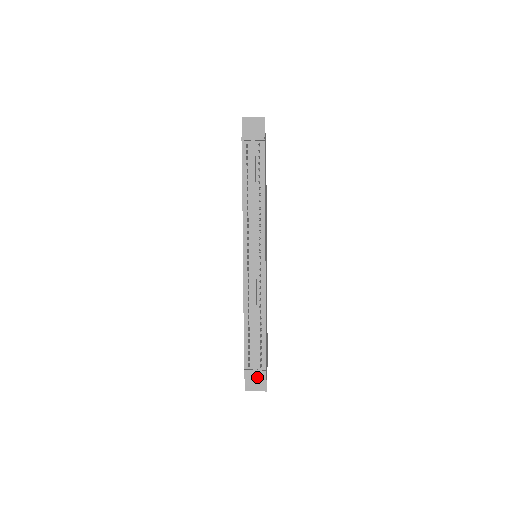
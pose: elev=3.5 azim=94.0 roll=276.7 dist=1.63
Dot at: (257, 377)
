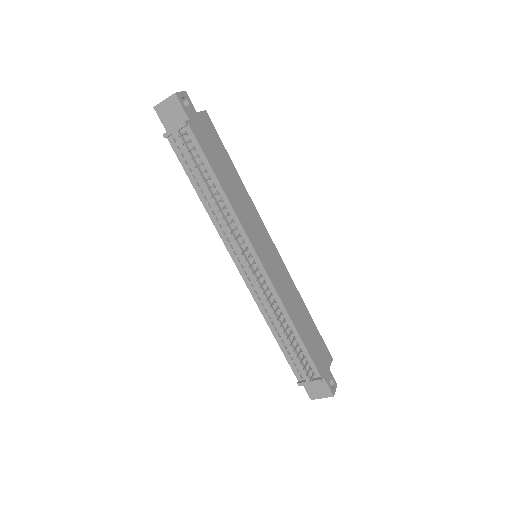
Dot at: (317, 384)
